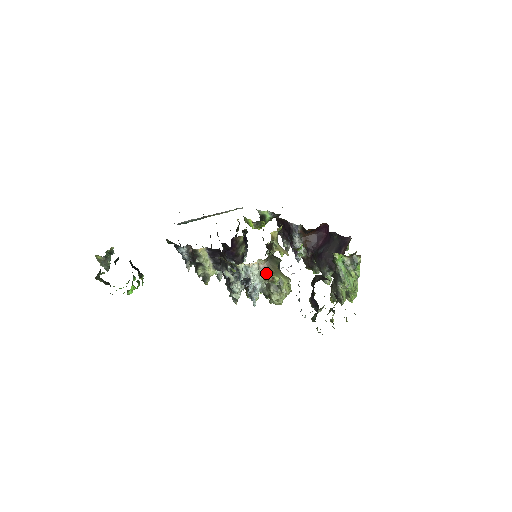
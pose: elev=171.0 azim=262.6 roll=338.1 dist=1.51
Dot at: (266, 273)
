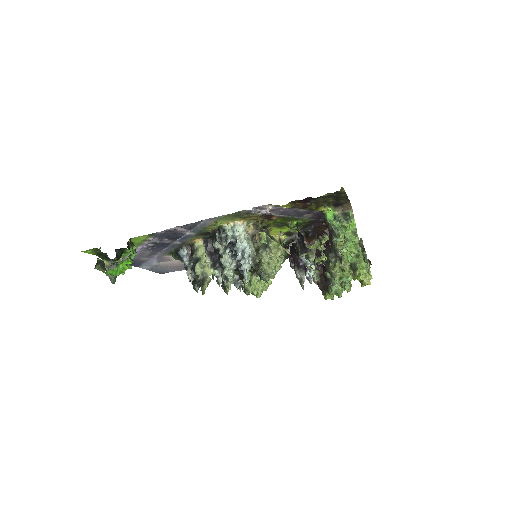
Dot at: (254, 236)
